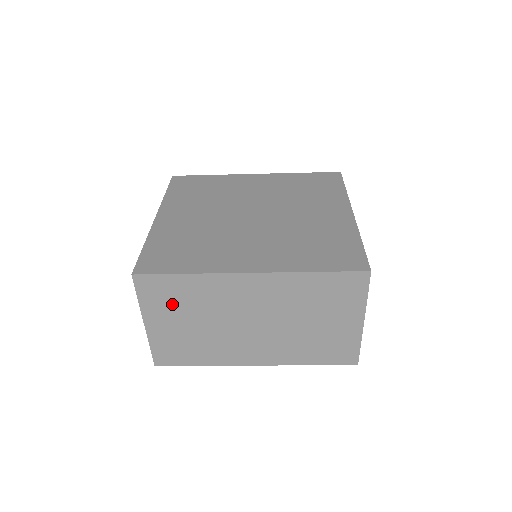
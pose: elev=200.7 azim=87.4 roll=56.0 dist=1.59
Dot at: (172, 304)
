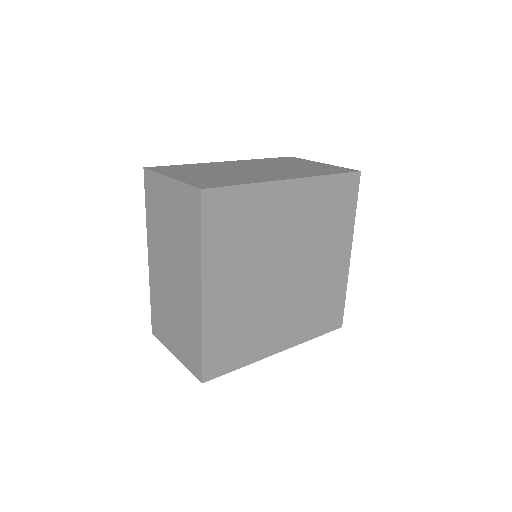
Dot at: occluded
